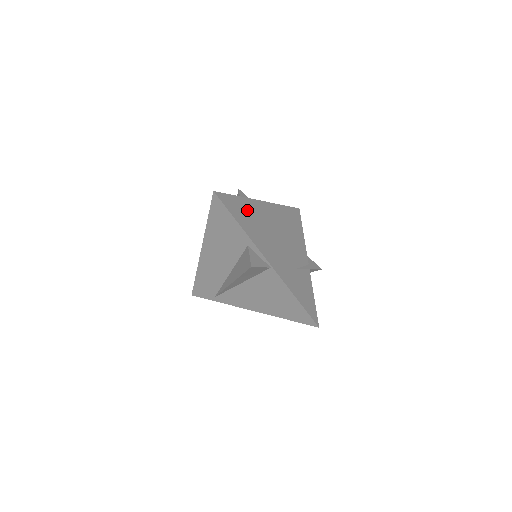
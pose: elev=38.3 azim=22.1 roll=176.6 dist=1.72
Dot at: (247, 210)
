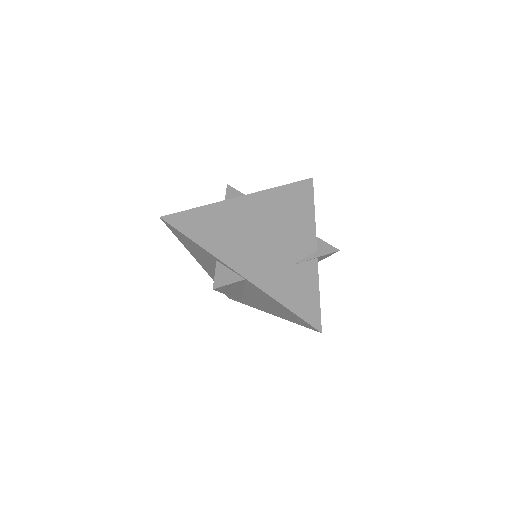
Dot at: (213, 219)
